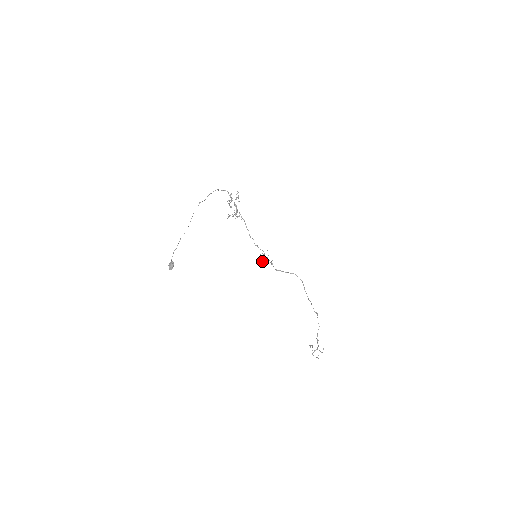
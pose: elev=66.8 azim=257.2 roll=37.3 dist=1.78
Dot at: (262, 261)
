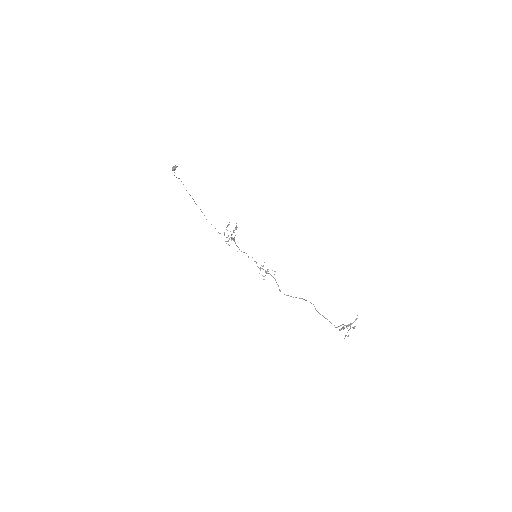
Dot at: (263, 279)
